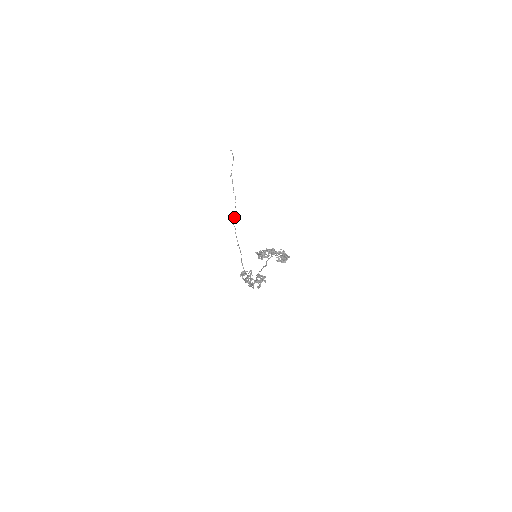
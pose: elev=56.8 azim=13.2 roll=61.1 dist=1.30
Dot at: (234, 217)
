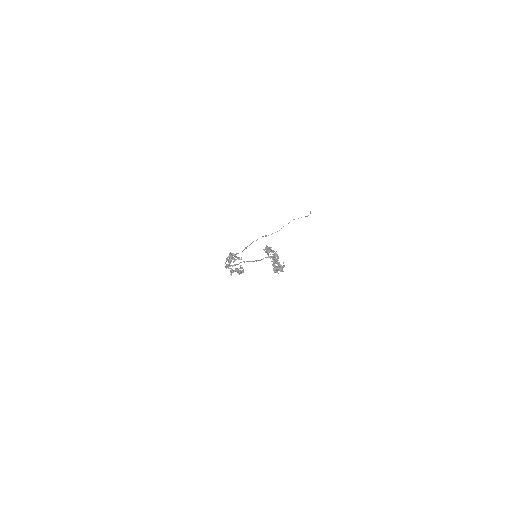
Dot at: (265, 236)
